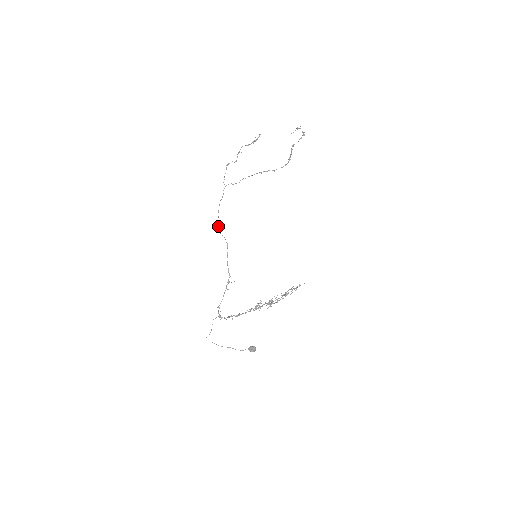
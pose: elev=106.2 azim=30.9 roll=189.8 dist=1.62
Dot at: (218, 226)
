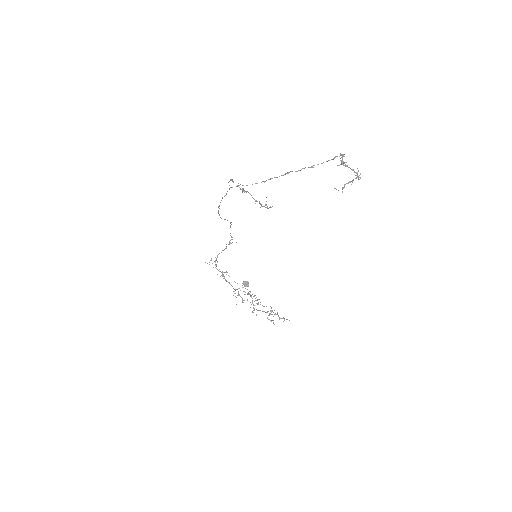
Dot at: (219, 214)
